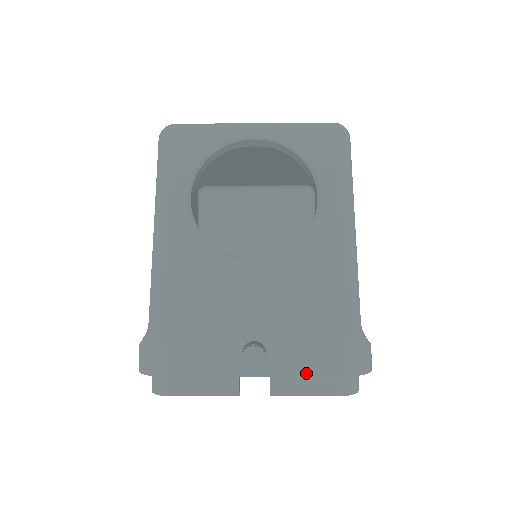
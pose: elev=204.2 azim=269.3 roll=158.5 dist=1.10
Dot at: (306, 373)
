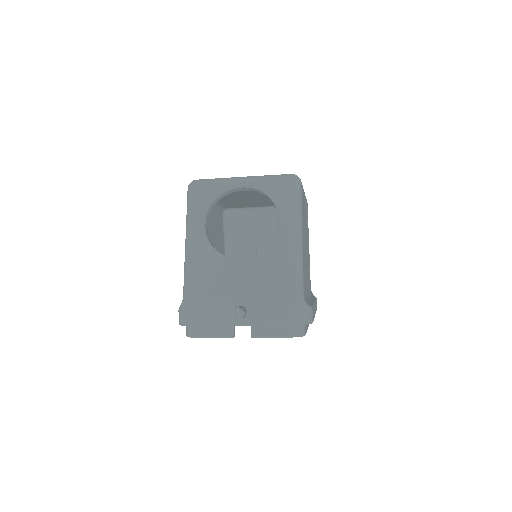
Dot at: (270, 323)
